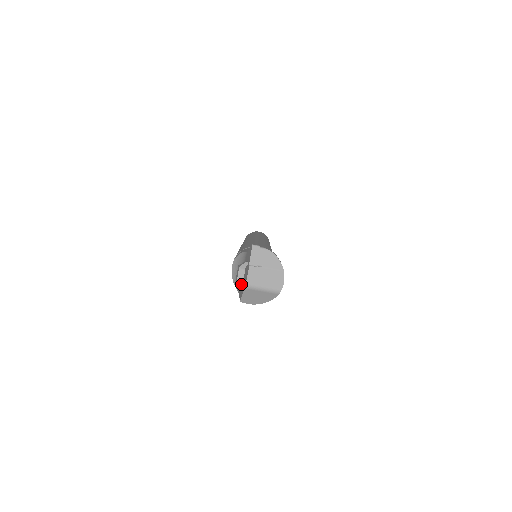
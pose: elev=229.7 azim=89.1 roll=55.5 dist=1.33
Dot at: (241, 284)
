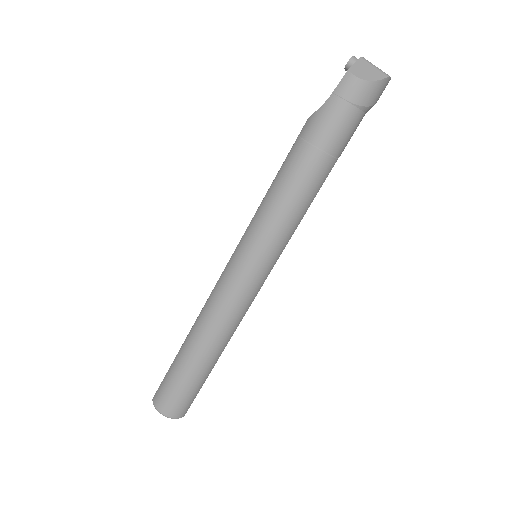
Dot at: occluded
